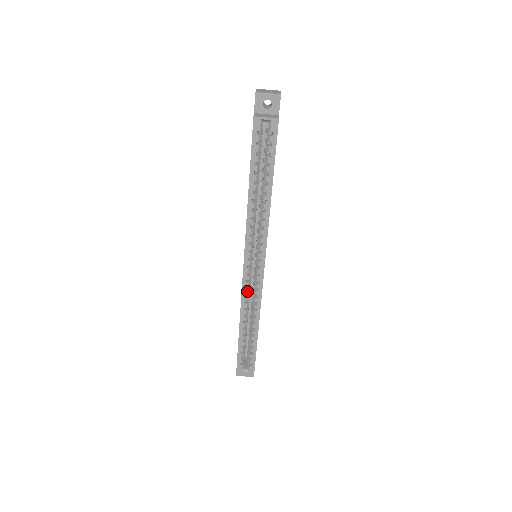
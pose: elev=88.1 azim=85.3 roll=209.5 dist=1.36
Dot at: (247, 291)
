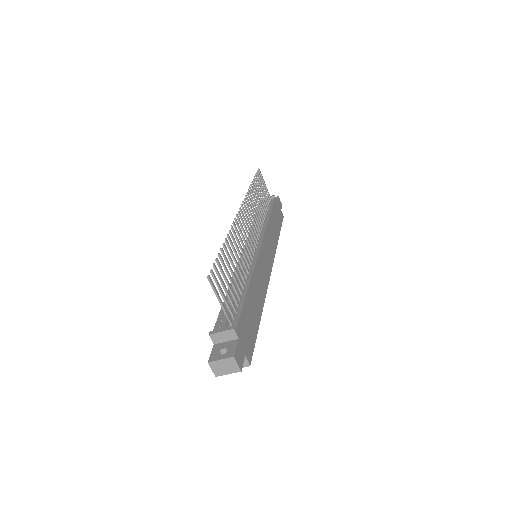
Dot at: occluded
